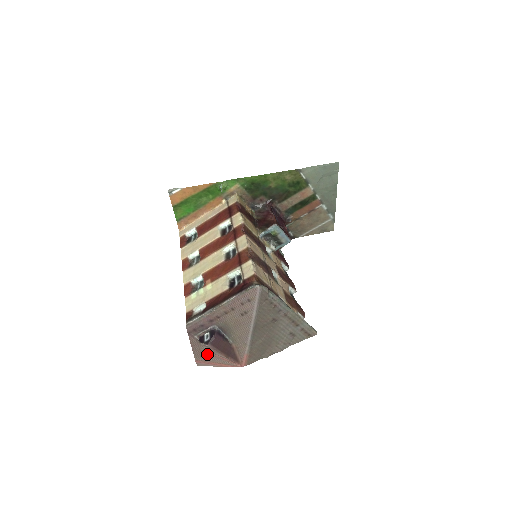
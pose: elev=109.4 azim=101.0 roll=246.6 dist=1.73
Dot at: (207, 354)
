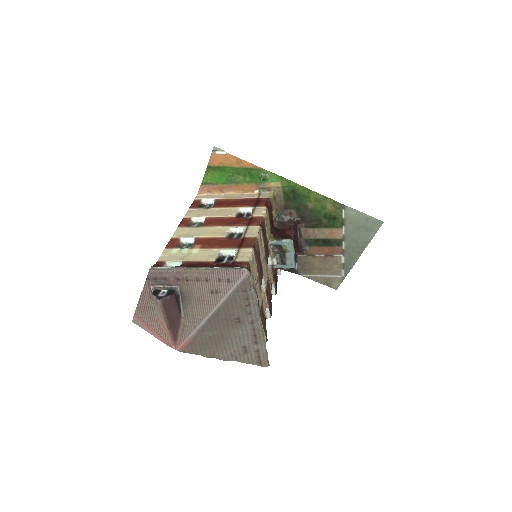
Dot at: (150, 314)
